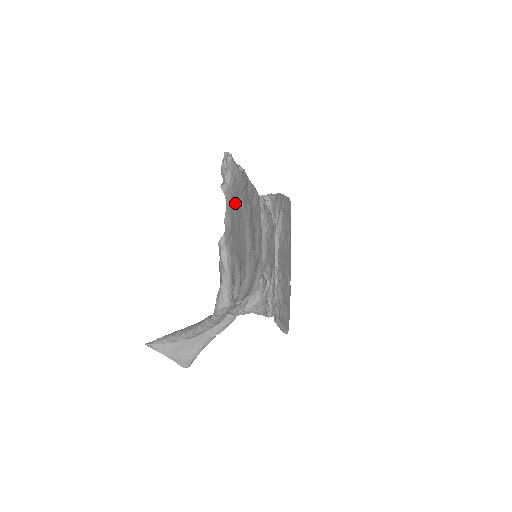
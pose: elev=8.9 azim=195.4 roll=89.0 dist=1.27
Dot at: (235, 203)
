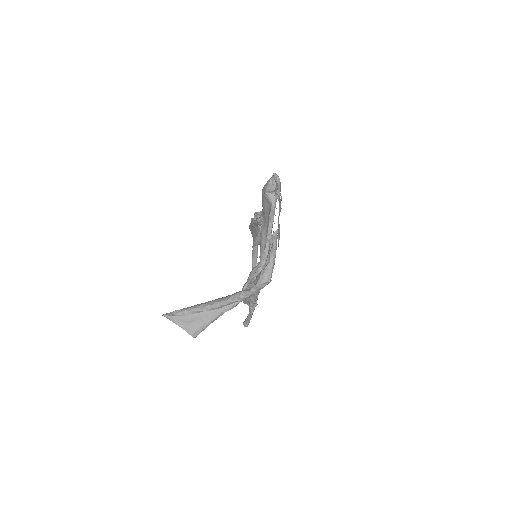
Dot at: occluded
